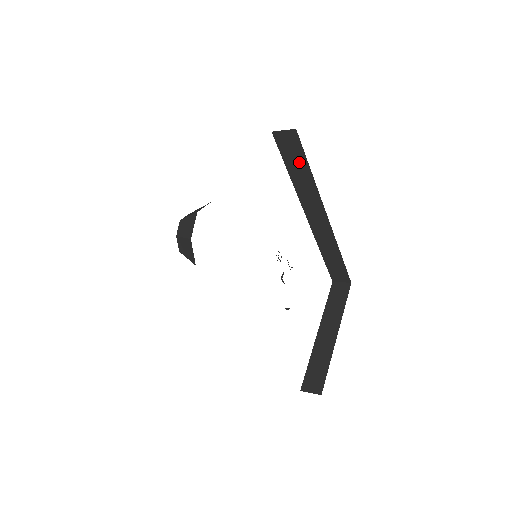
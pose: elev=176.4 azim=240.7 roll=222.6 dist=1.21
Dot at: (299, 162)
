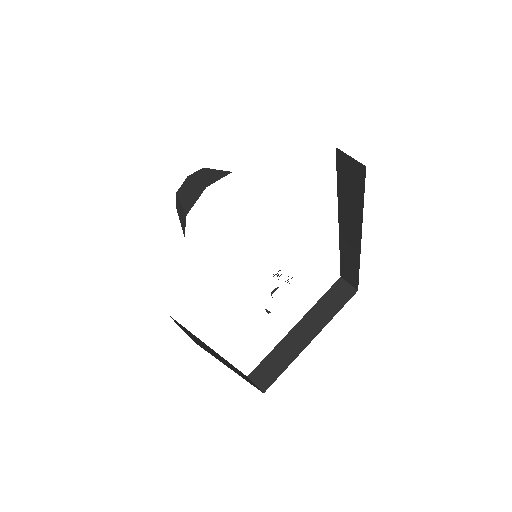
Dot at: (354, 191)
